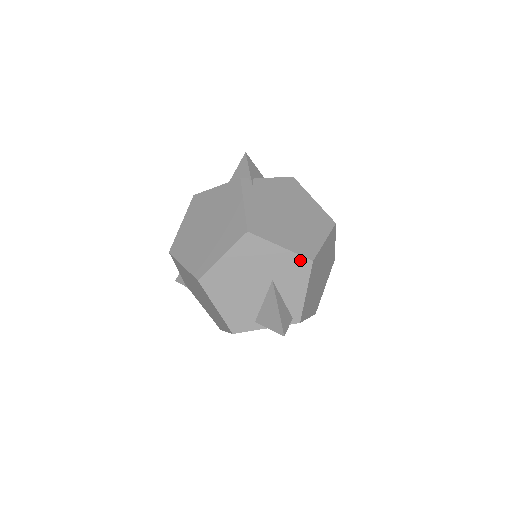
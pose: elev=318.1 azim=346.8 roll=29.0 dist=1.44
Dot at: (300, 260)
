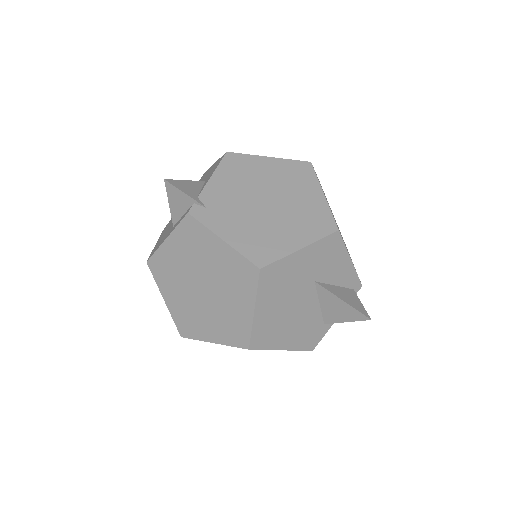
Dot at: (327, 241)
